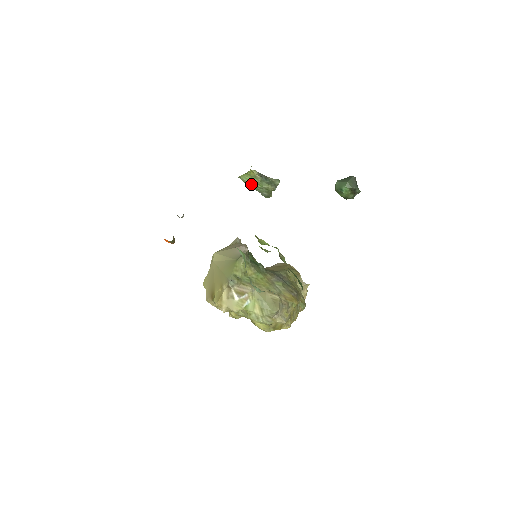
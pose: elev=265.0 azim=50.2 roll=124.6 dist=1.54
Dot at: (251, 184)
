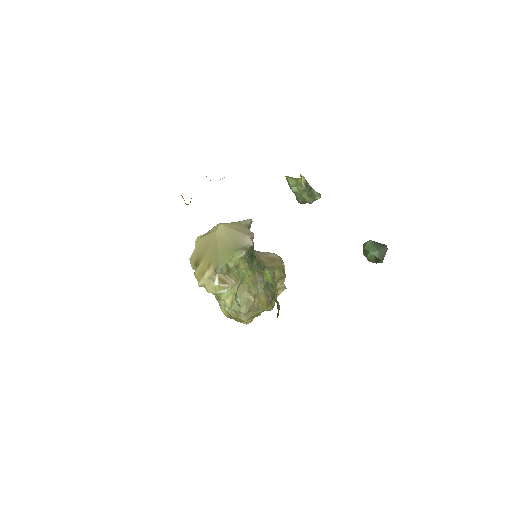
Dot at: (293, 187)
